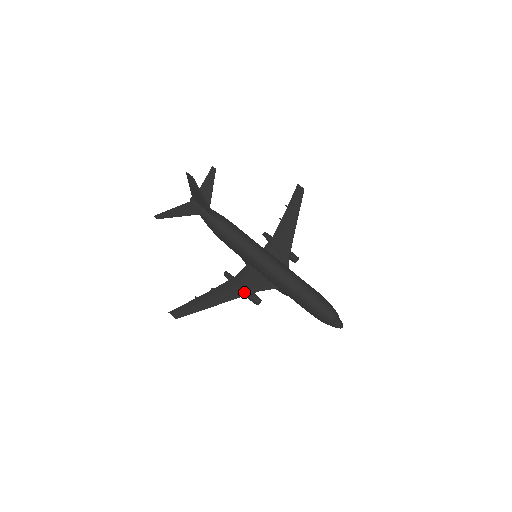
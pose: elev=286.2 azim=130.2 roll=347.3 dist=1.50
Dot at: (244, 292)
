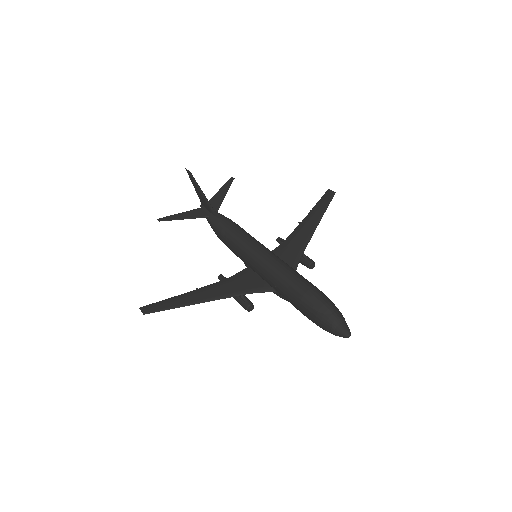
Dot at: (231, 293)
